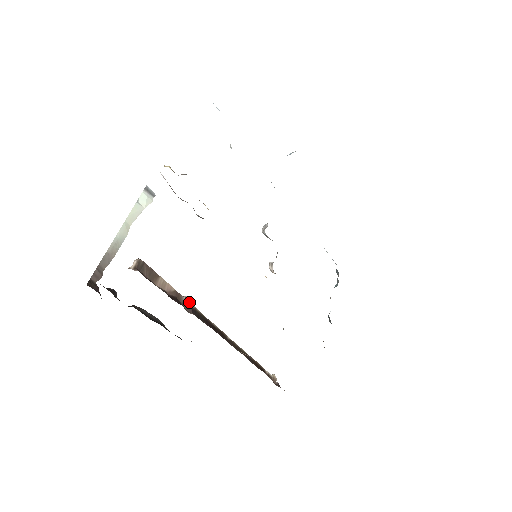
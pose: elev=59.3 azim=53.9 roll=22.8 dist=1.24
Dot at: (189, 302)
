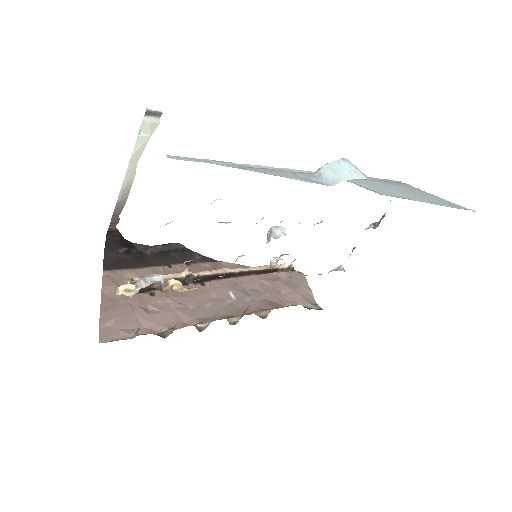
Dot at: (191, 275)
